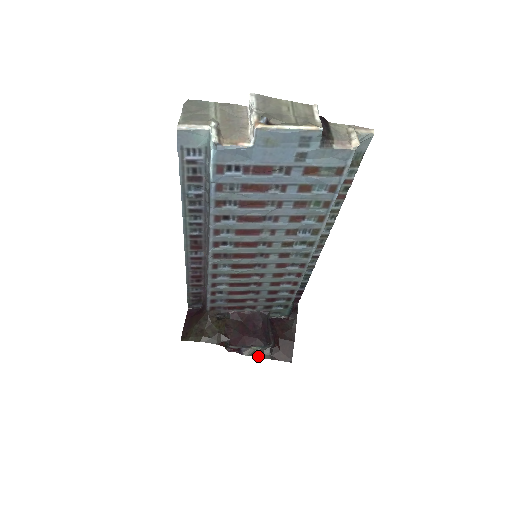
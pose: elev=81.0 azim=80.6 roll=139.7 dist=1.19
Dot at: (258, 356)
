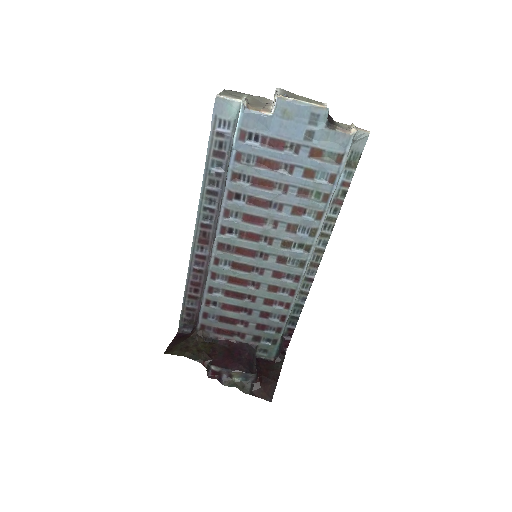
Dot at: (238, 388)
